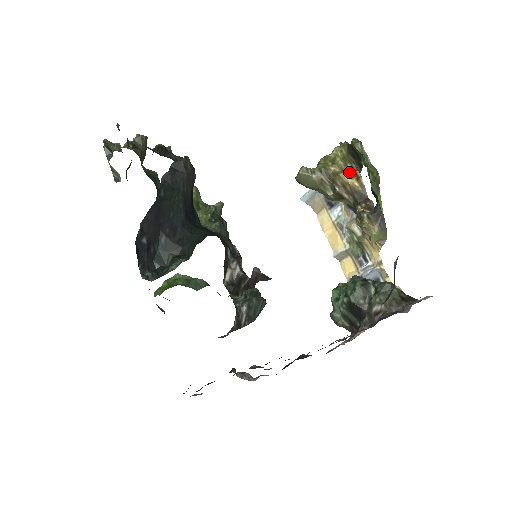
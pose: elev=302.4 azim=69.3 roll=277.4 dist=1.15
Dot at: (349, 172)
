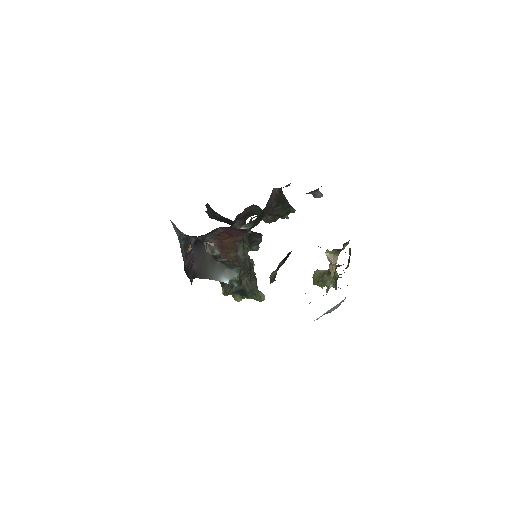
Dot at: occluded
